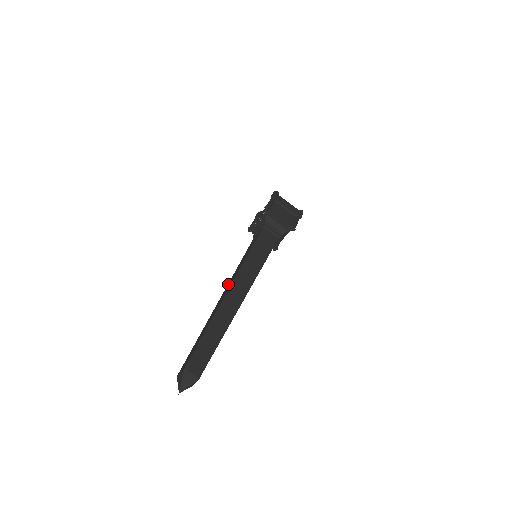
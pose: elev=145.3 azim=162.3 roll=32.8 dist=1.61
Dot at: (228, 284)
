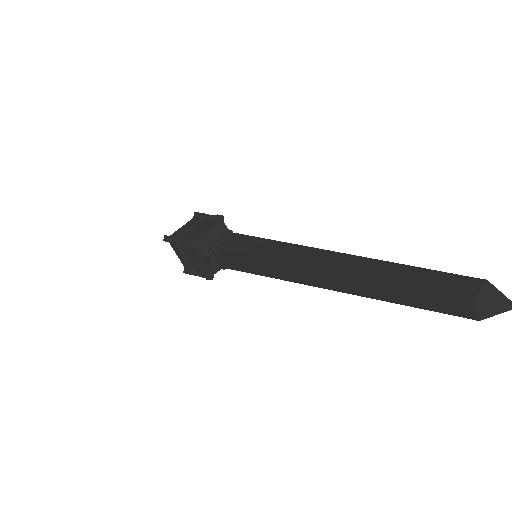
Dot at: (297, 259)
